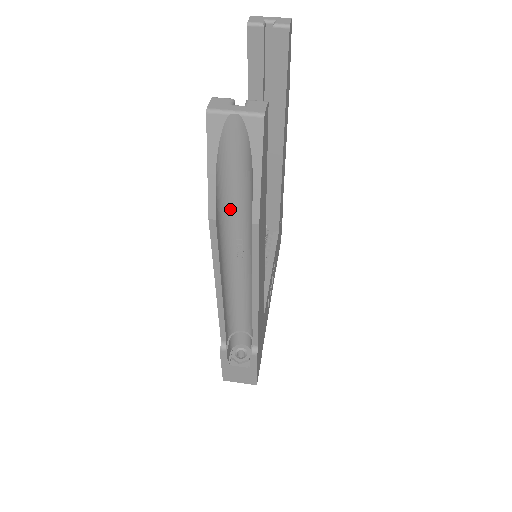
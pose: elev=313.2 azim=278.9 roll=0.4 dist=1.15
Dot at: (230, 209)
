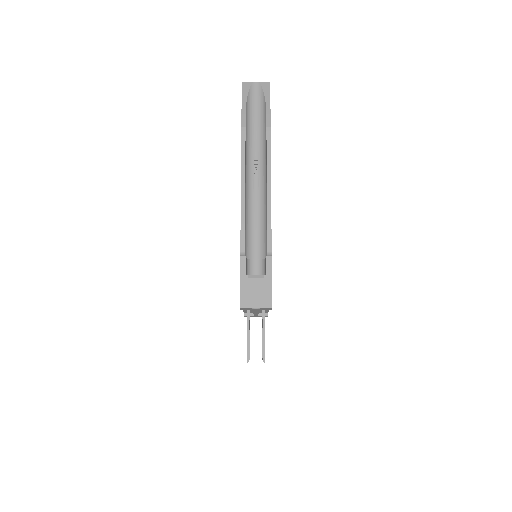
Dot at: (251, 136)
